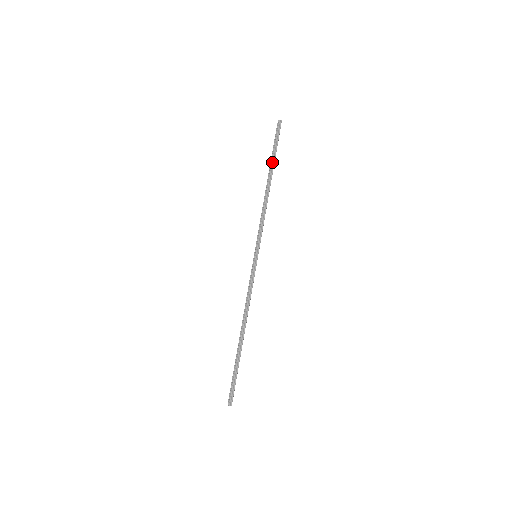
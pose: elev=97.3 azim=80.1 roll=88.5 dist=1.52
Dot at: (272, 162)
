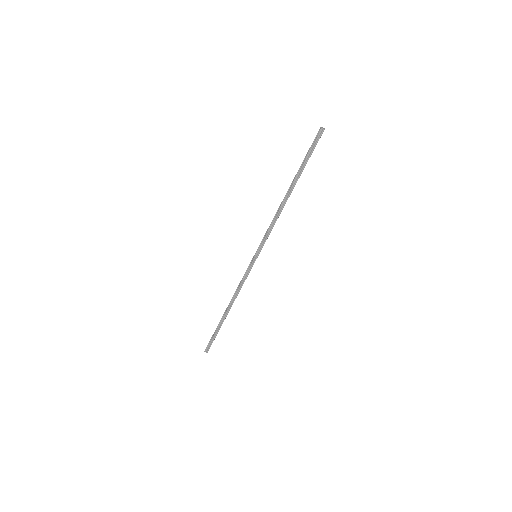
Dot at: (298, 173)
